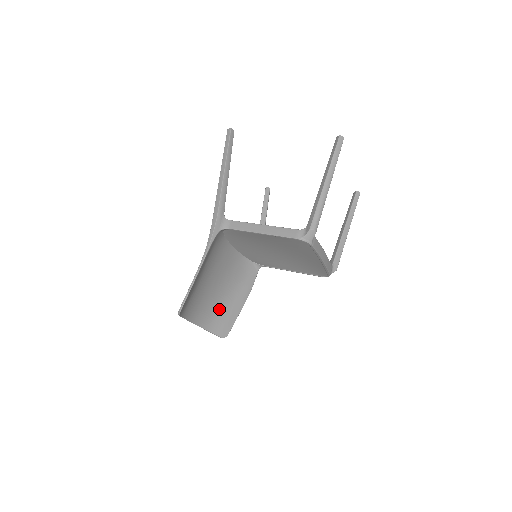
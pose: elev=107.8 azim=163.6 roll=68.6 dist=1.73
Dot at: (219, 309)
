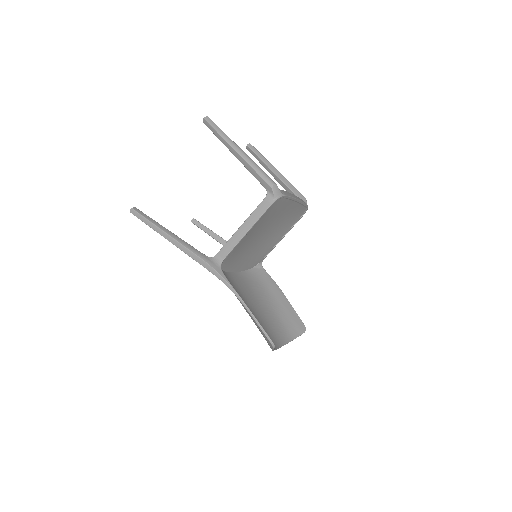
Dot at: (279, 319)
